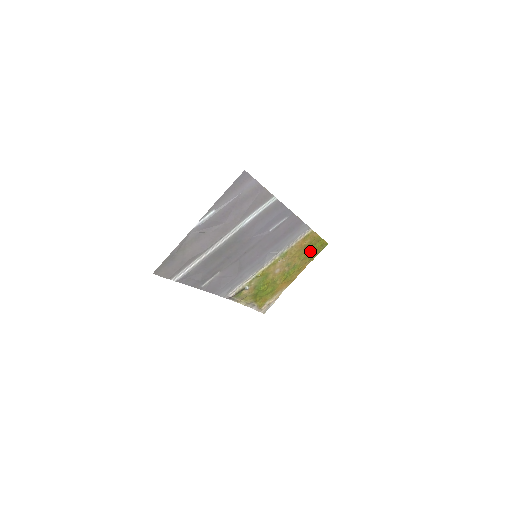
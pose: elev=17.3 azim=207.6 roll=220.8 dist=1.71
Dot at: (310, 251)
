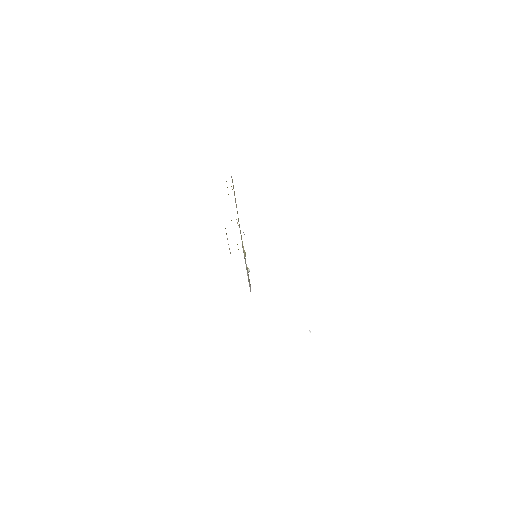
Dot at: occluded
